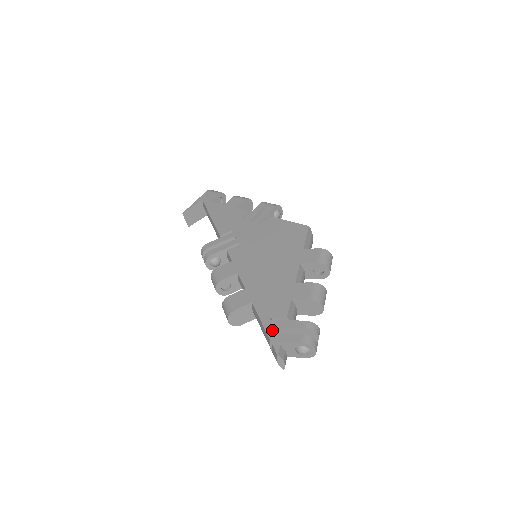
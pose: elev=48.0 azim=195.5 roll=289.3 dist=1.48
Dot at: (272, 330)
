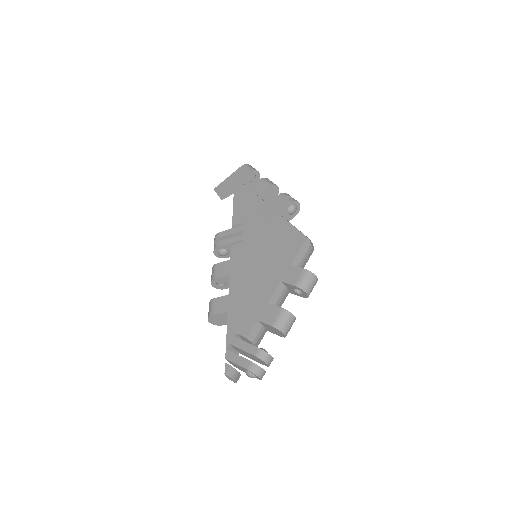
Dot at: (233, 346)
